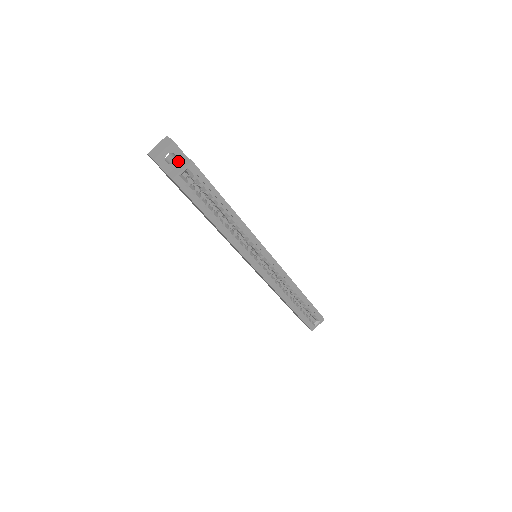
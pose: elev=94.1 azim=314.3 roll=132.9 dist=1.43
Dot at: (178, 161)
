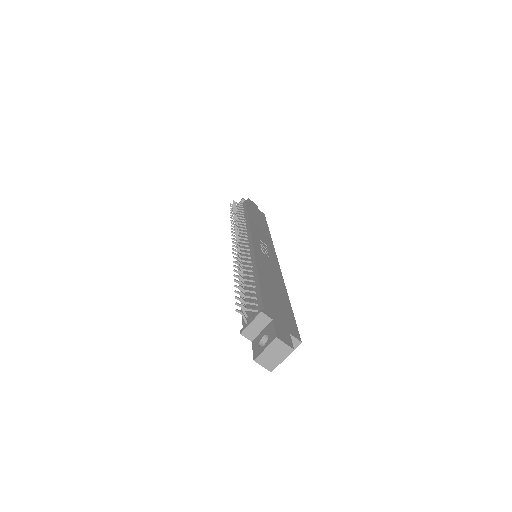
Dot at: occluded
